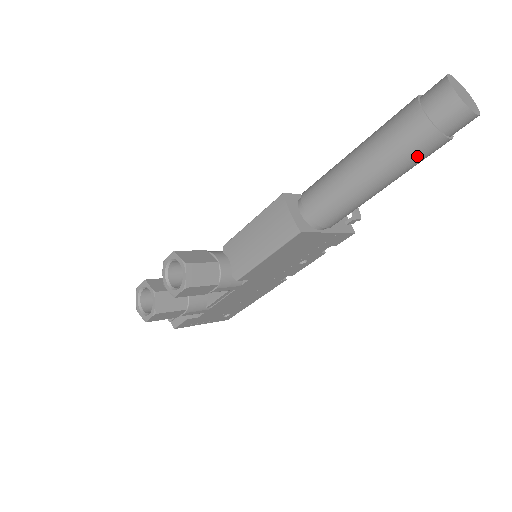
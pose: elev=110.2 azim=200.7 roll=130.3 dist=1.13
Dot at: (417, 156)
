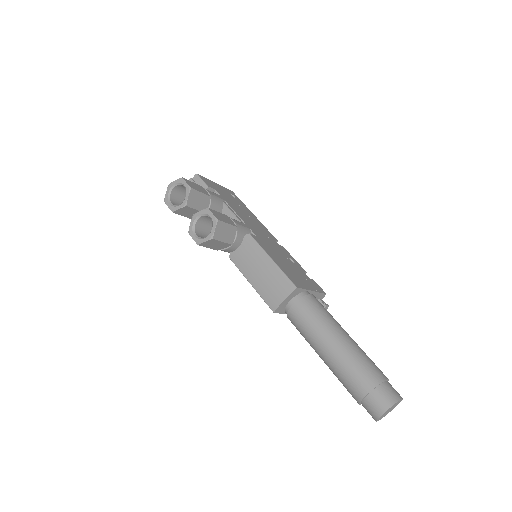
Dot at: (345, 386)
